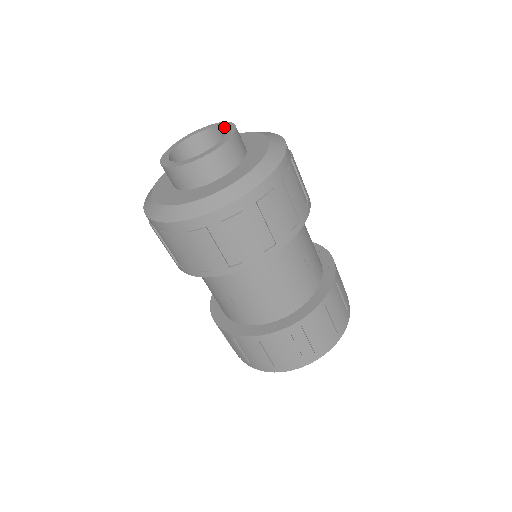
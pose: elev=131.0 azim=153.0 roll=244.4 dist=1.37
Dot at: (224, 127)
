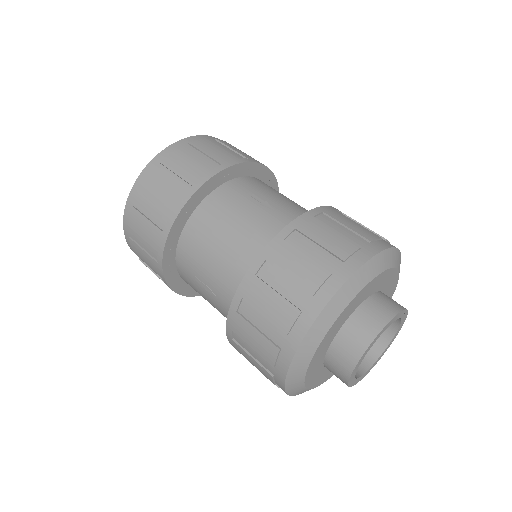
Dot at: occluded
